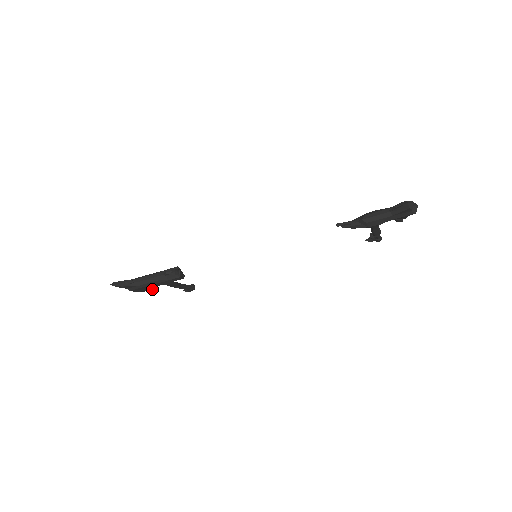
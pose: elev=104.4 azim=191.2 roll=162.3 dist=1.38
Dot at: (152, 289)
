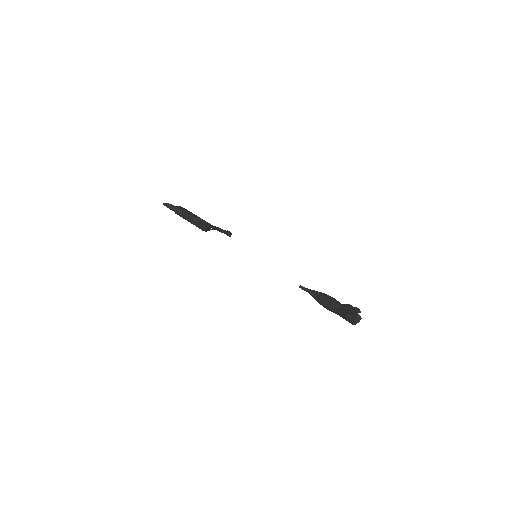
Dot at: occluded
